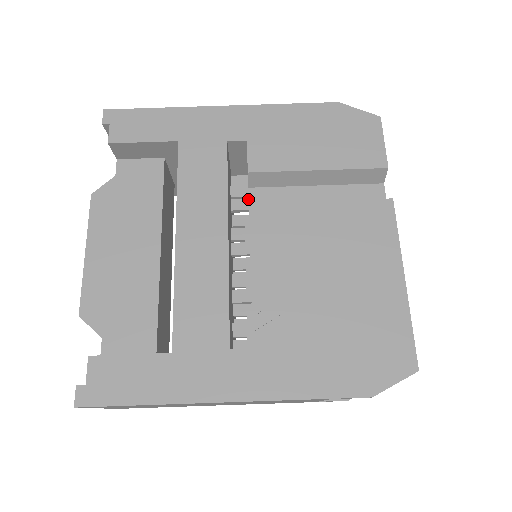
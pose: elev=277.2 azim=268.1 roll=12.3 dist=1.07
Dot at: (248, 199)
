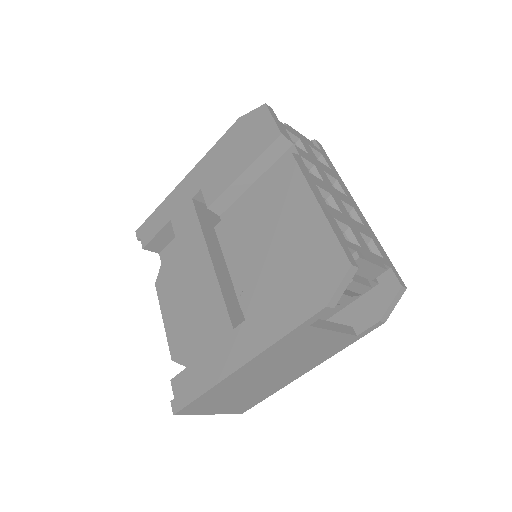
Dot at: occluded
